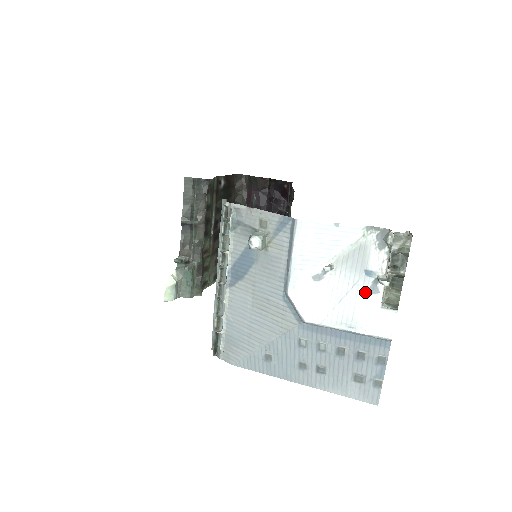
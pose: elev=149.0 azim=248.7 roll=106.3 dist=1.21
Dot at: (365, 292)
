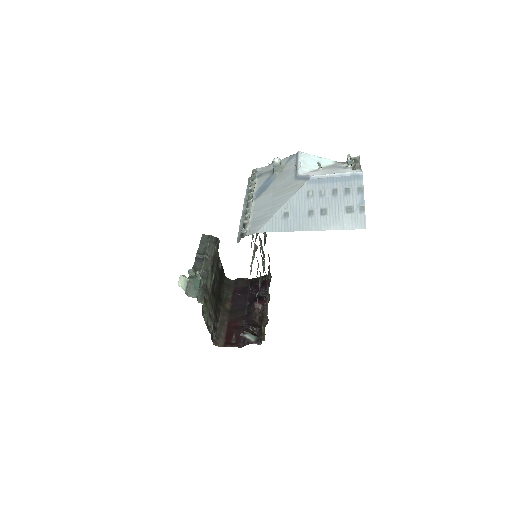
Dot at: (342, 169)
